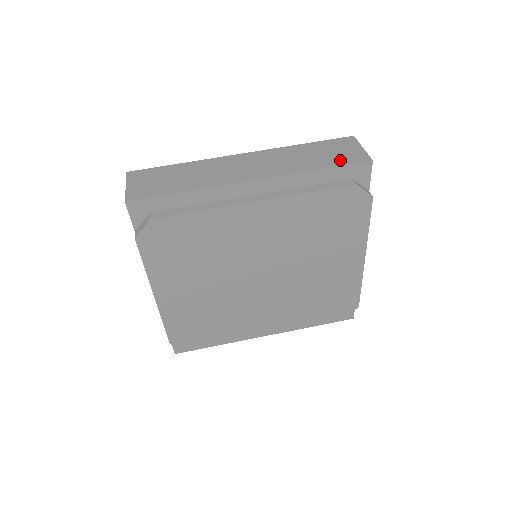
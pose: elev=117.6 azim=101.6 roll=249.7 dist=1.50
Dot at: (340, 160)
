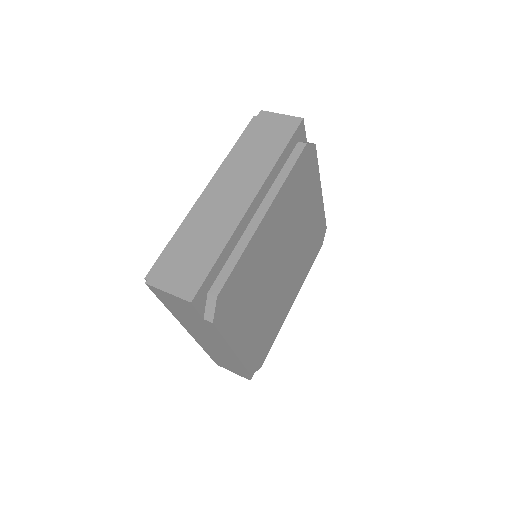
Dot at: (283, 135)
